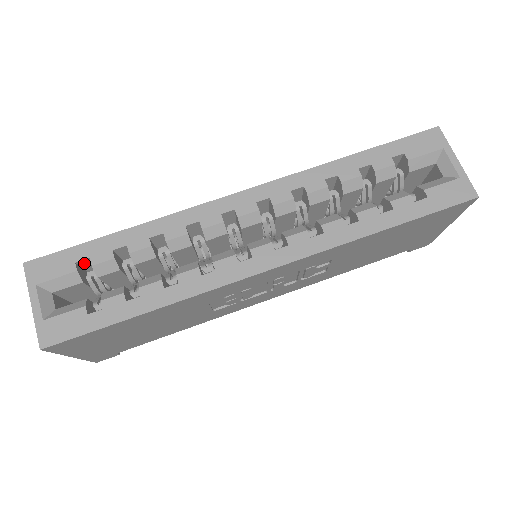
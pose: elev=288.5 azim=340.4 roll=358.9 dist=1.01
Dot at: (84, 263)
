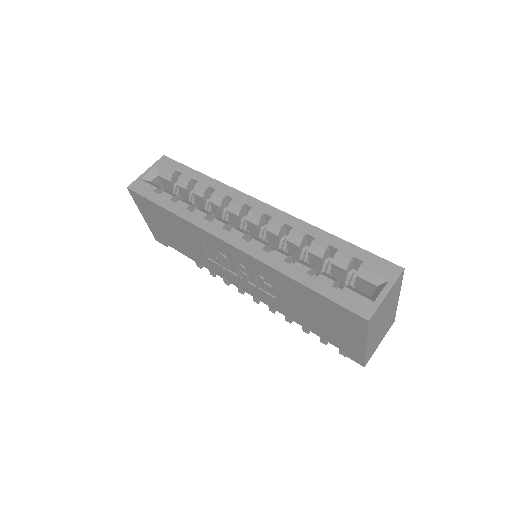
Dot at: occluded
